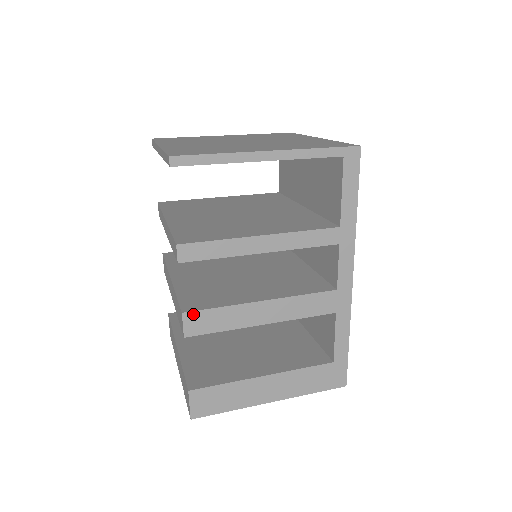
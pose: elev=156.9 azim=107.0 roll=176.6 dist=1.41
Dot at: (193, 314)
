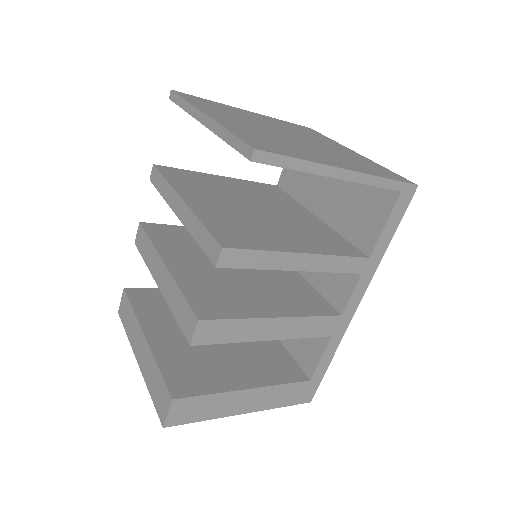
Dot at: (209, 323)
